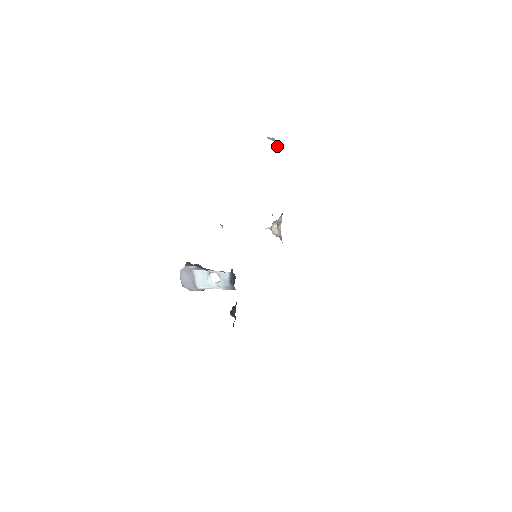
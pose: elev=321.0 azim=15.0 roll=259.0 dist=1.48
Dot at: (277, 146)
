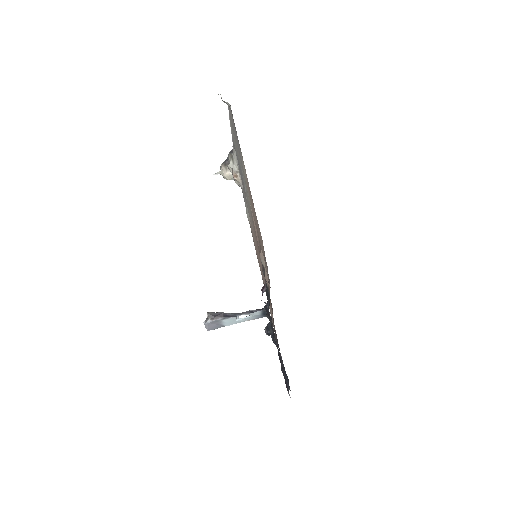
Dot at: (224, 102)
